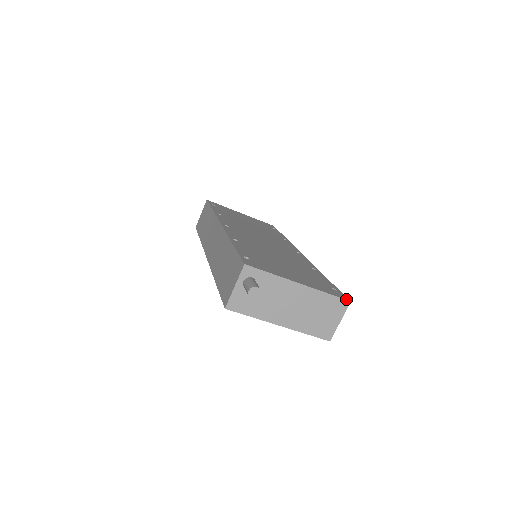
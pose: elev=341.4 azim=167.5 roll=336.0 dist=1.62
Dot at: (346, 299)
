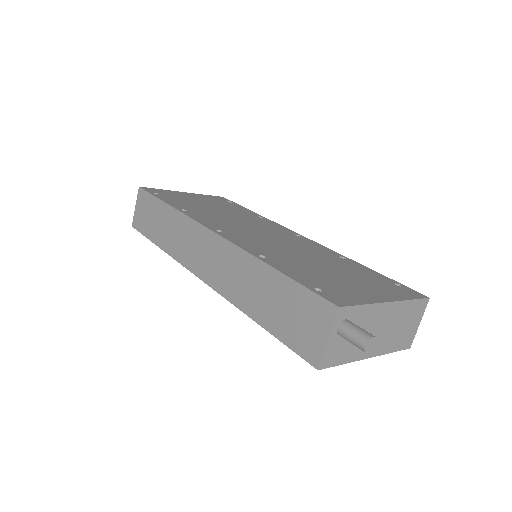
Dot at: (425, 297)
